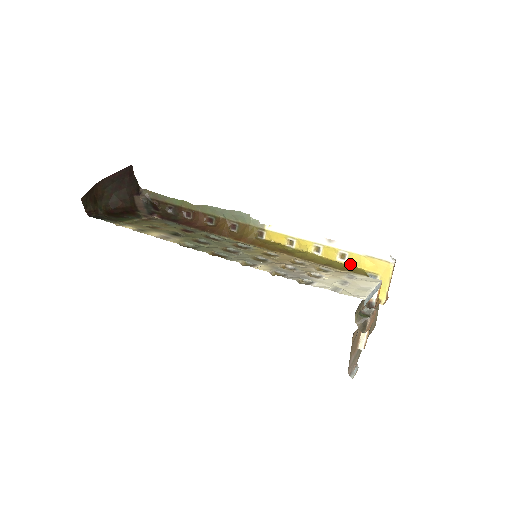
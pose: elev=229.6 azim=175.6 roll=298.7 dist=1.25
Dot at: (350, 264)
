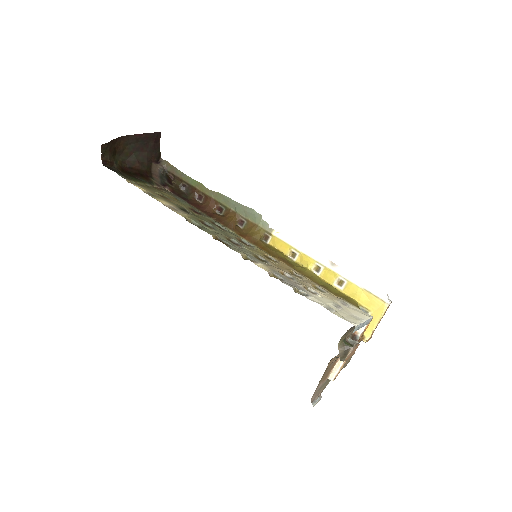
Dot at: (345, 293)
